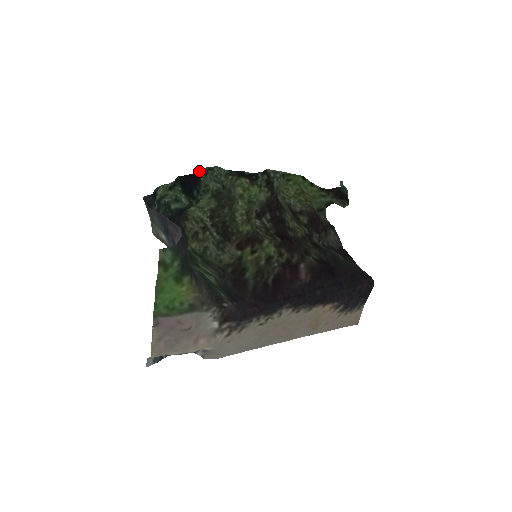
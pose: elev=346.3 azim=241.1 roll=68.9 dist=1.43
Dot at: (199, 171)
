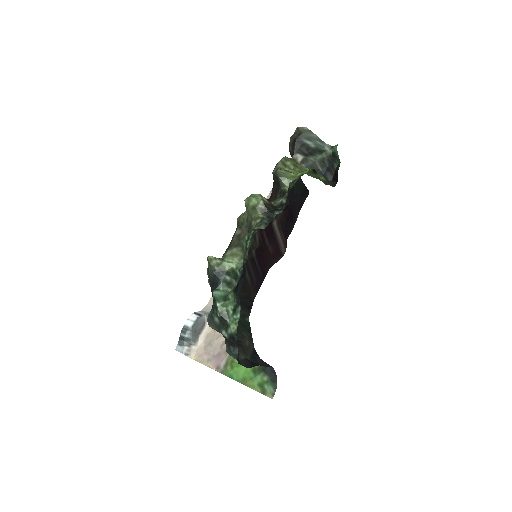
Dot at: occluded
